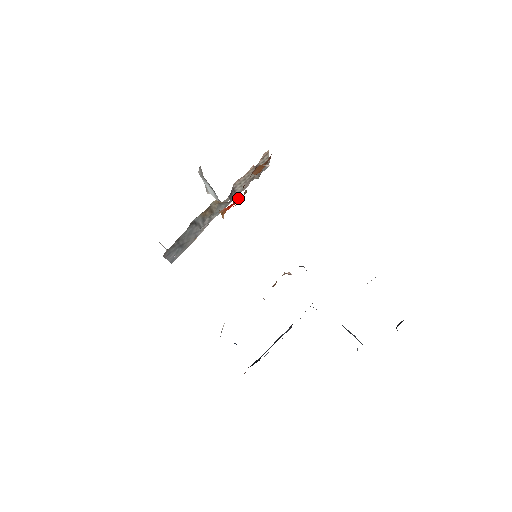
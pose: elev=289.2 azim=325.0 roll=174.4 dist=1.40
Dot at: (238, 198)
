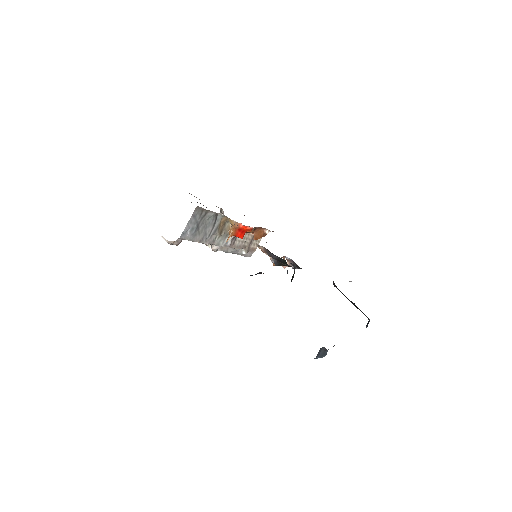
Dot at: (244, 234)
